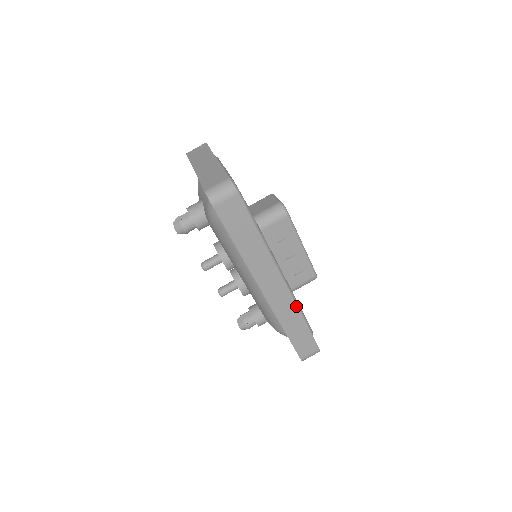
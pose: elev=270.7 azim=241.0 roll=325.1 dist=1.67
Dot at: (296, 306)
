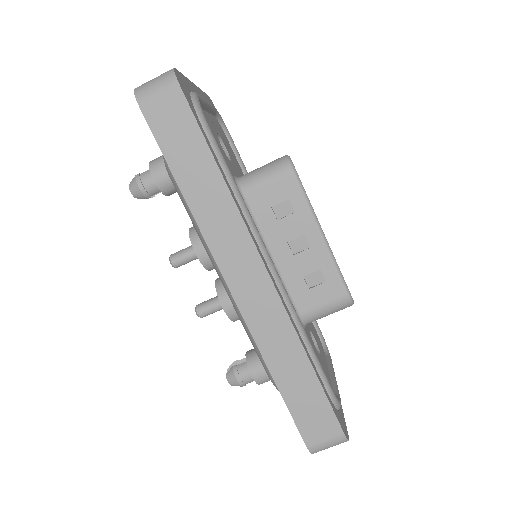
Dot at: (292, 327)
